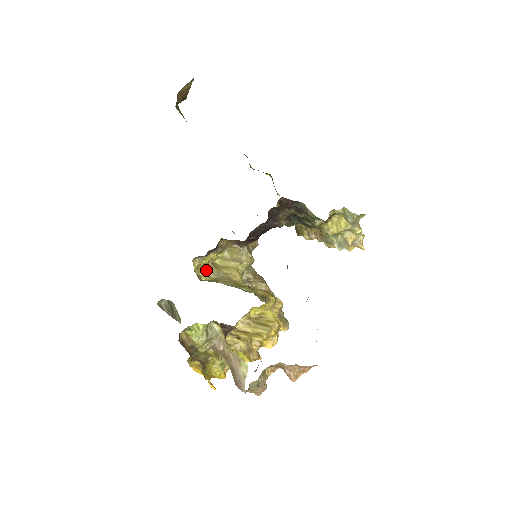
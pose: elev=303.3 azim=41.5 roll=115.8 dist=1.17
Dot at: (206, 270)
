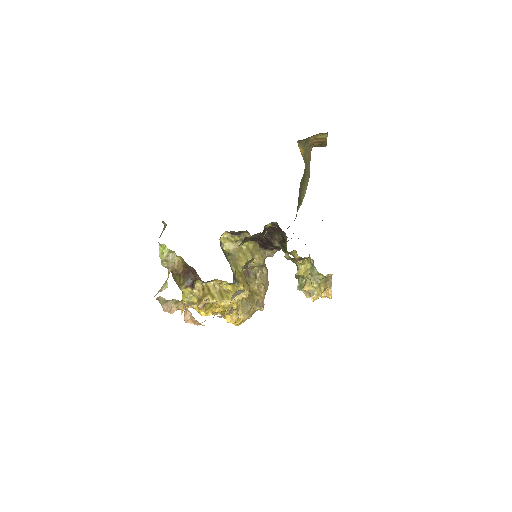
Dot at: (231, 245)
